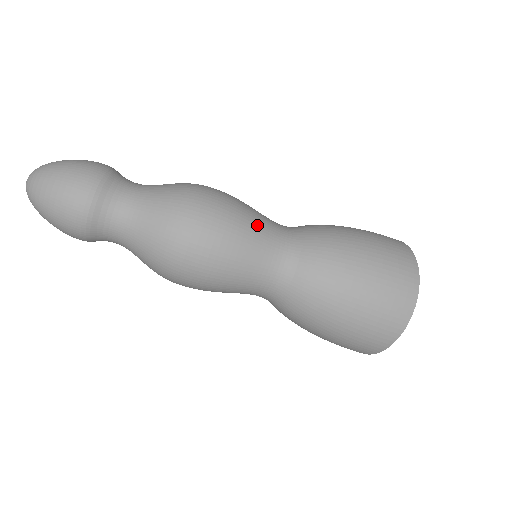
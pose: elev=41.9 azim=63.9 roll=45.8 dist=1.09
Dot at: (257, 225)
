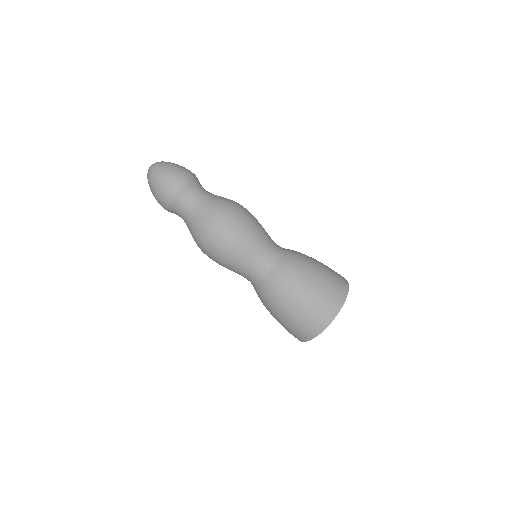
Dot at: (256, 242)
